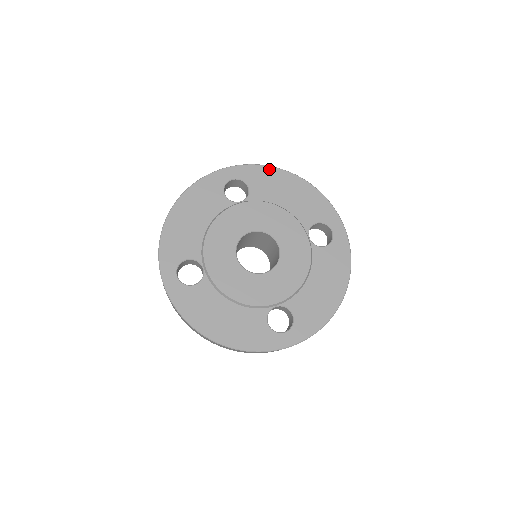
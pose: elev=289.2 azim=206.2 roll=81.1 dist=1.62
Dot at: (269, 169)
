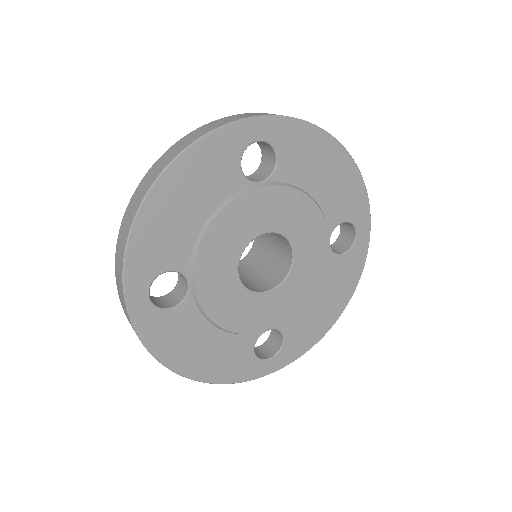
Dot at: (312, 130)
